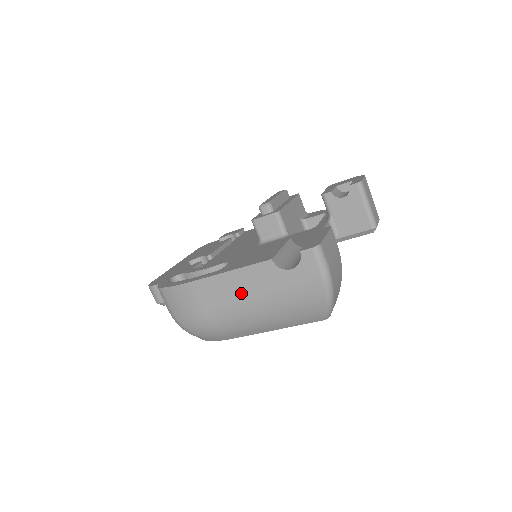
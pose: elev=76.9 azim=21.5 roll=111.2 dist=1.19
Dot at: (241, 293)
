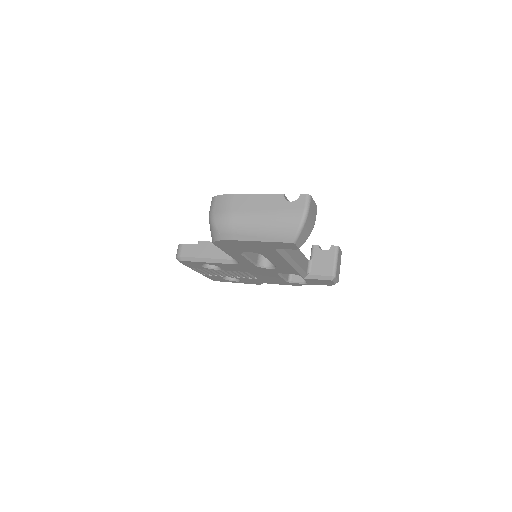
Dot at: (259, 207)
